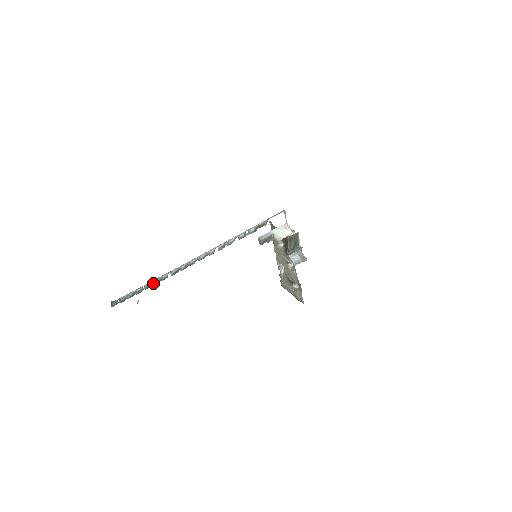
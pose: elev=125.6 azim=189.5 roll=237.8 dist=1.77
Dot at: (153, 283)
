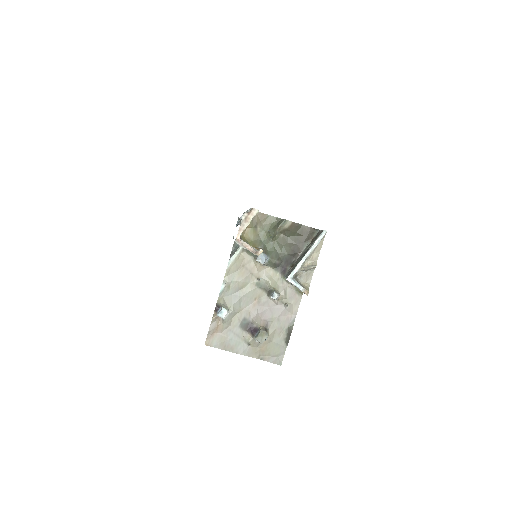
Dot at: occluded
